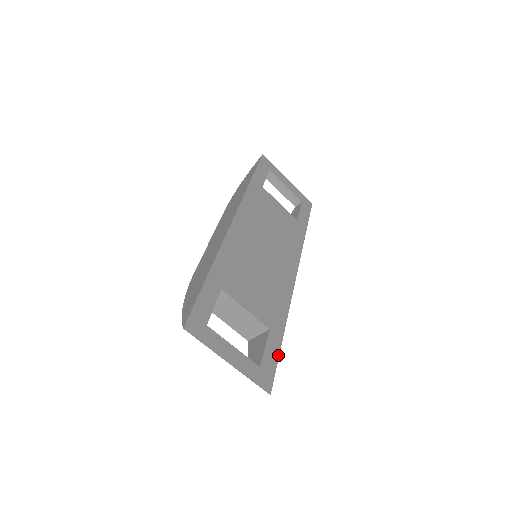
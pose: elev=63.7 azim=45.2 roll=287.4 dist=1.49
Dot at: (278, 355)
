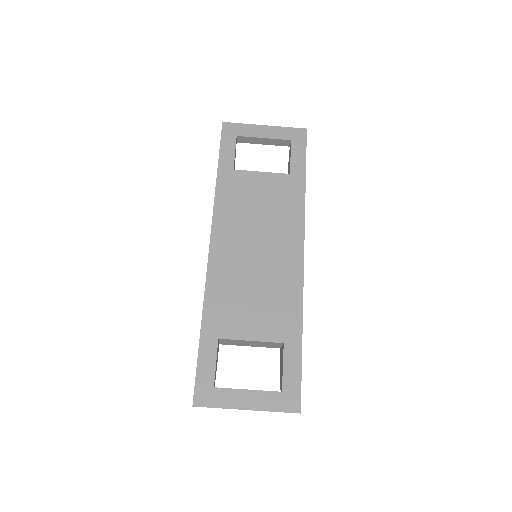
Dot at: (300, 365)
